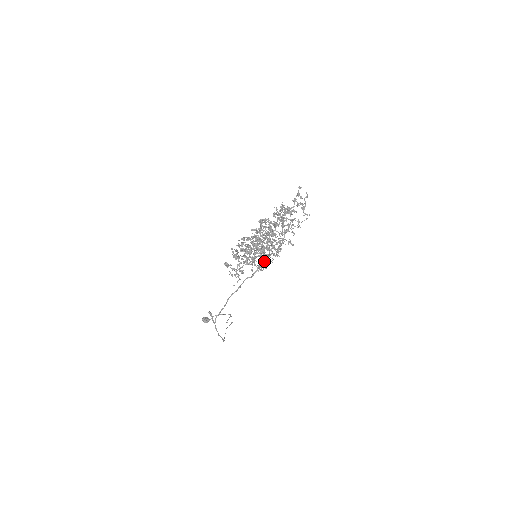
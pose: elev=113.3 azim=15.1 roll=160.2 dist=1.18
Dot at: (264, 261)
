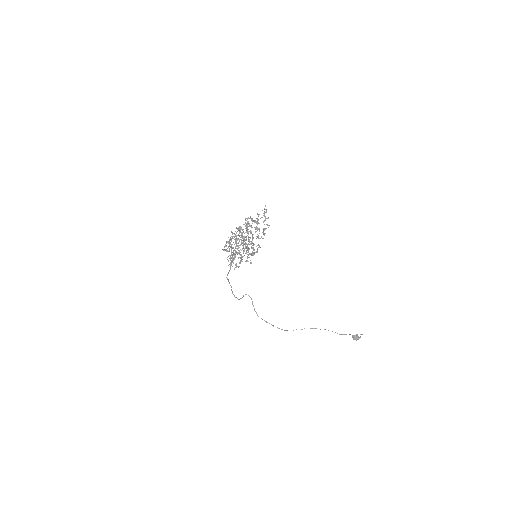
Dot at: occluded
